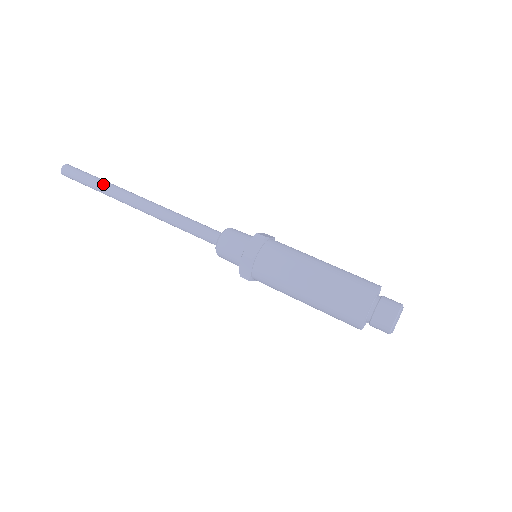
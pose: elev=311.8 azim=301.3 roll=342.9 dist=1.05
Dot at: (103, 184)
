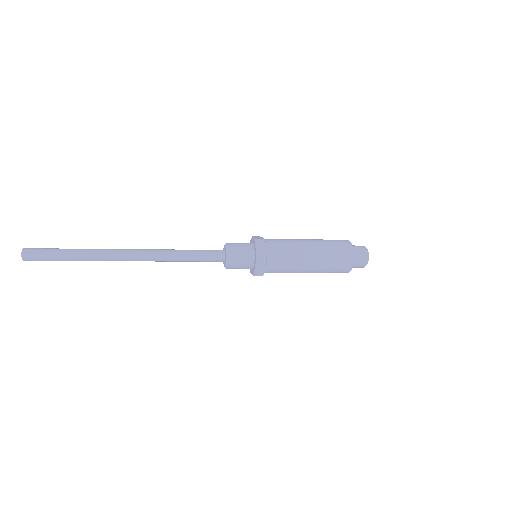
Dot at: (84, 253)
